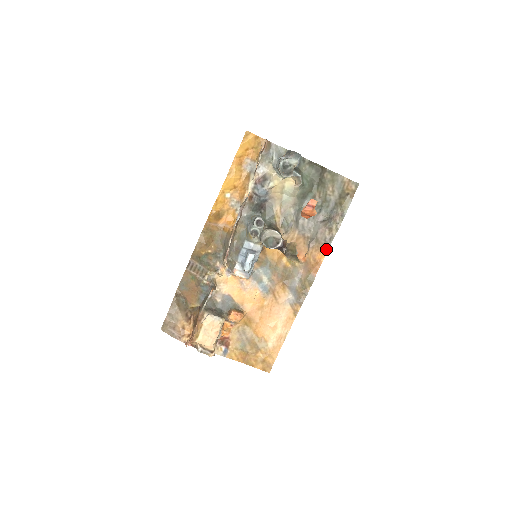
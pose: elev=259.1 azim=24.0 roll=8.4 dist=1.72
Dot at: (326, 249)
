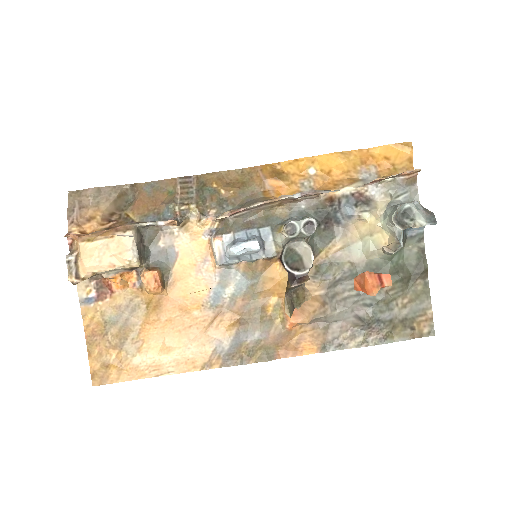
Dot at: (323, 348)
